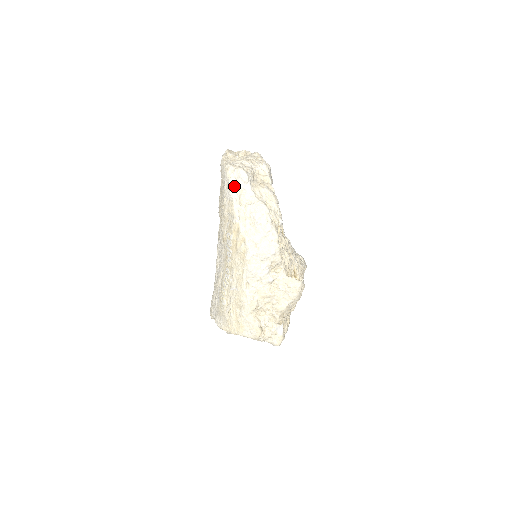
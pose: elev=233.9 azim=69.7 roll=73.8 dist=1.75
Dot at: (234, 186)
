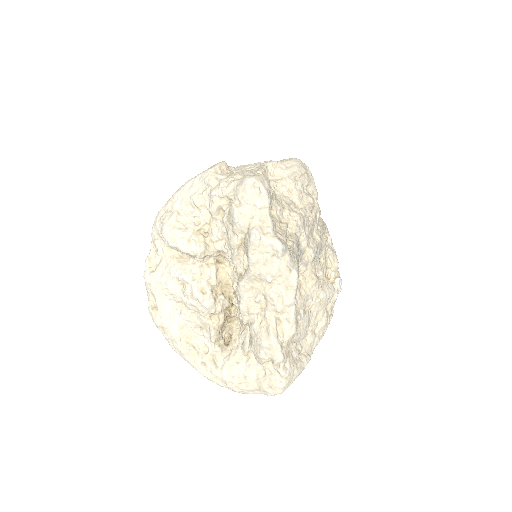
Dot at: occluded
